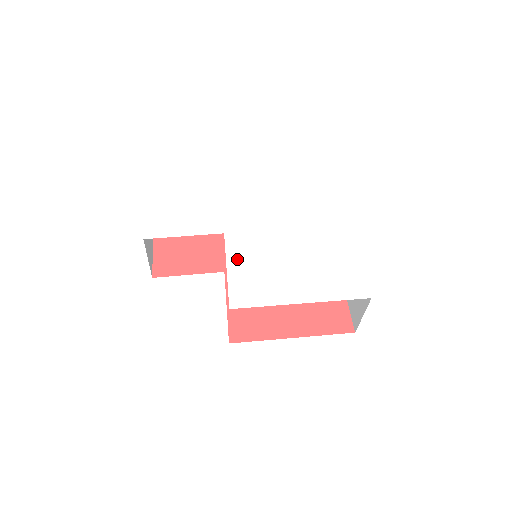
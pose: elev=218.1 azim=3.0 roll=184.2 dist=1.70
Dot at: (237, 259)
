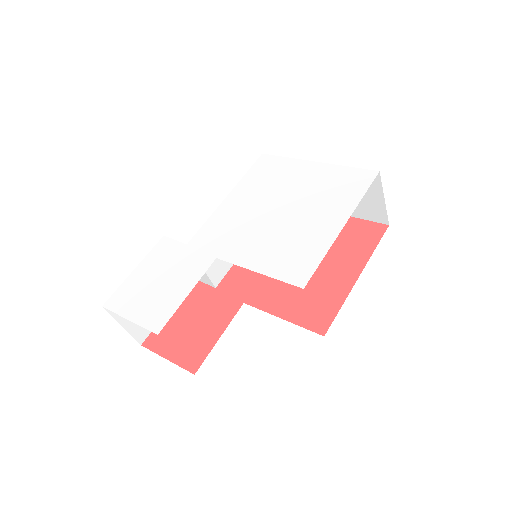
Dot at: (253, 259)
